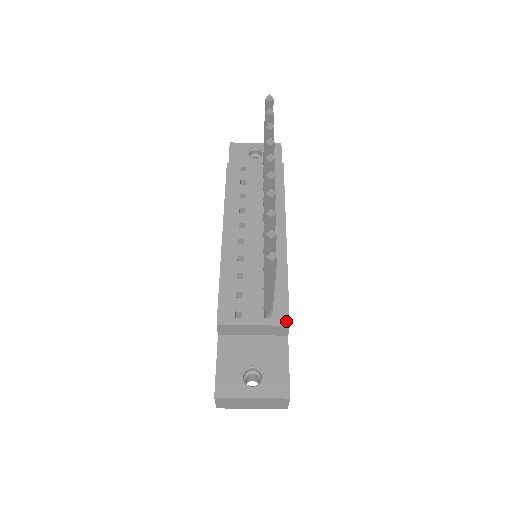
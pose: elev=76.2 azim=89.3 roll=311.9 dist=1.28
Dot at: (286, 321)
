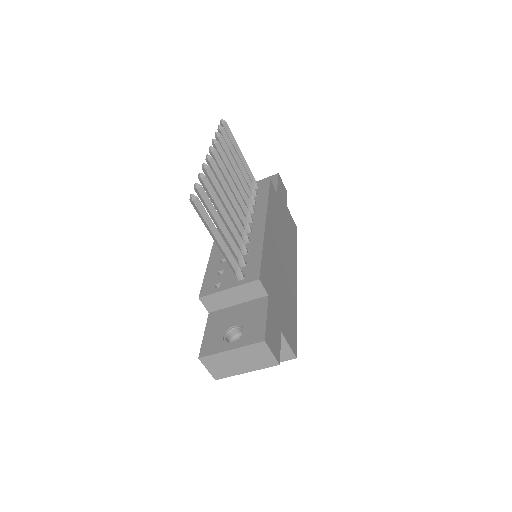
Dot at: (256, 277)
